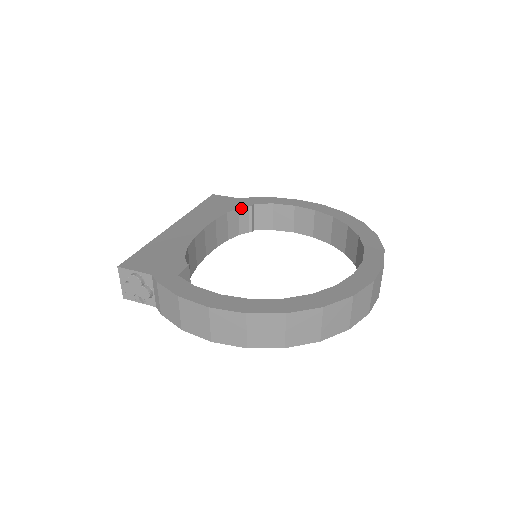
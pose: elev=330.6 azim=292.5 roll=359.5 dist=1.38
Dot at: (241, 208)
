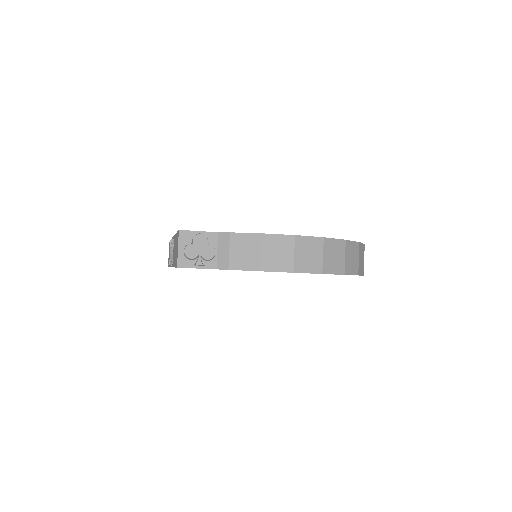
Dot at: occluded
